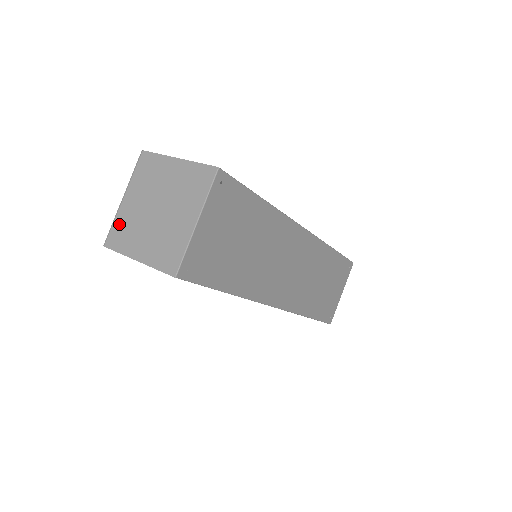
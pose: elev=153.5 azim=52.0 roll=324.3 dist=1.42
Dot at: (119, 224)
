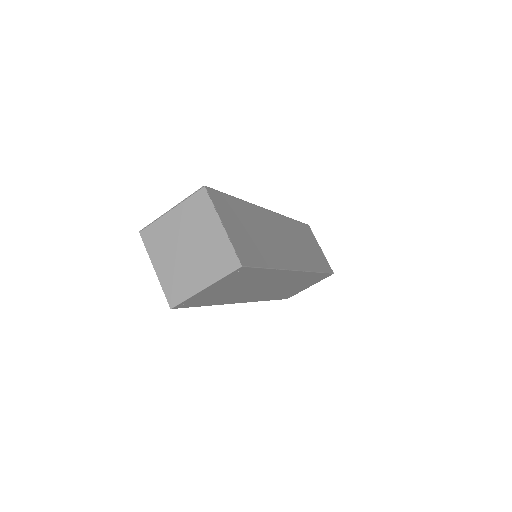
Dot at: (157, 228)
